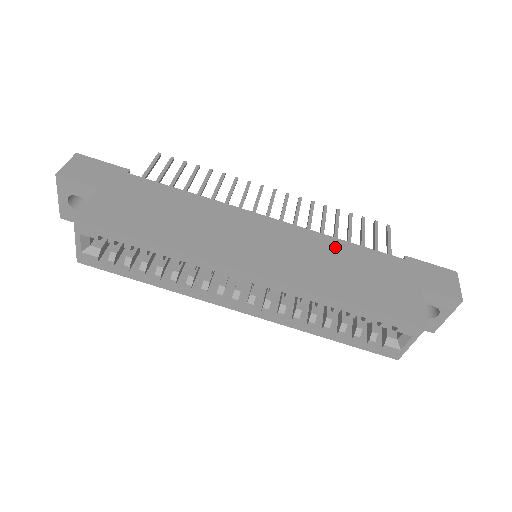
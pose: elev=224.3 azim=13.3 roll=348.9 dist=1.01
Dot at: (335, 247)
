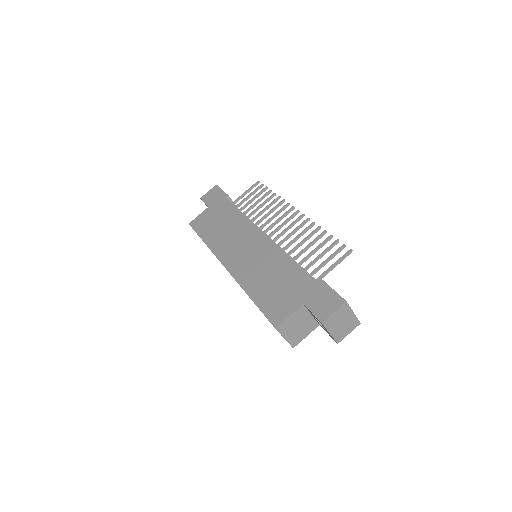
Dot at: (280, 261)
